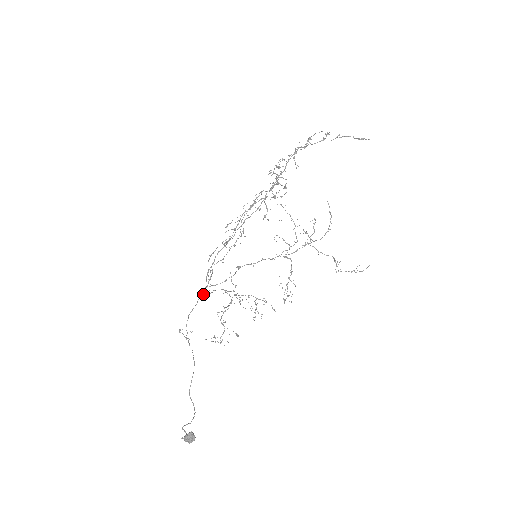
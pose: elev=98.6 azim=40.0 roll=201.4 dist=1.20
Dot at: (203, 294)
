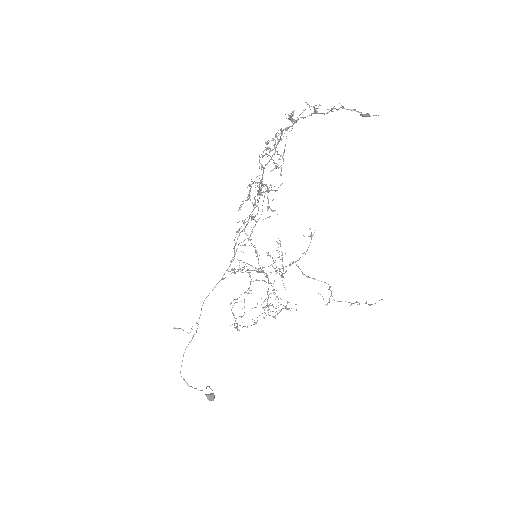
Dot at: (222, 278)
